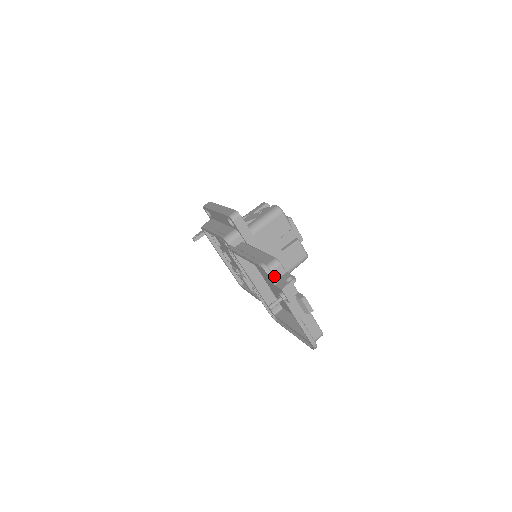
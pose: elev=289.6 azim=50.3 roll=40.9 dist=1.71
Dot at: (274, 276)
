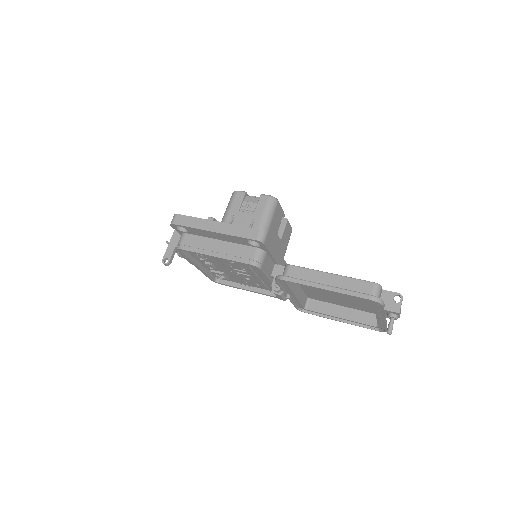
Dot at: occluded
